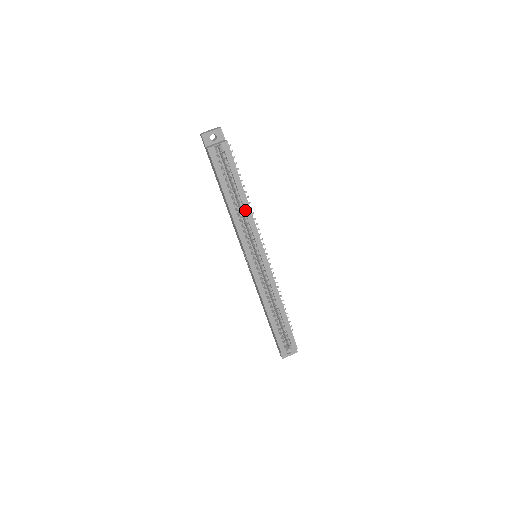
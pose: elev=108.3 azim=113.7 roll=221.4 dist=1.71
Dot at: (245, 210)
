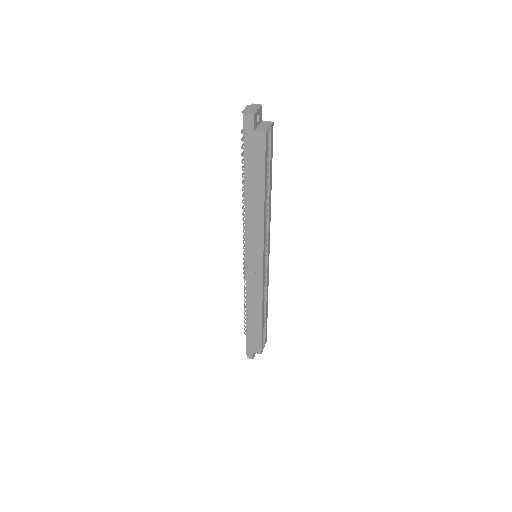
Dot at: (269, 204)
